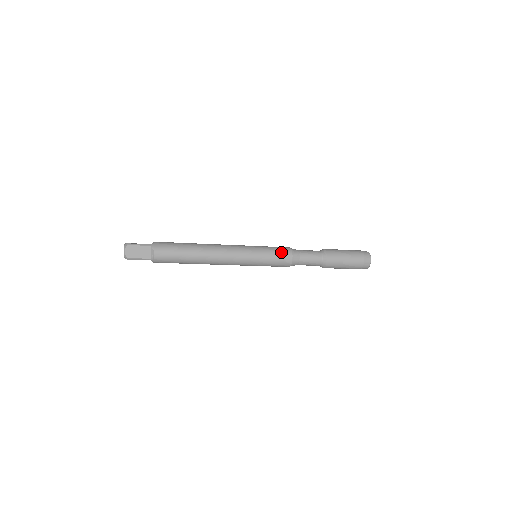
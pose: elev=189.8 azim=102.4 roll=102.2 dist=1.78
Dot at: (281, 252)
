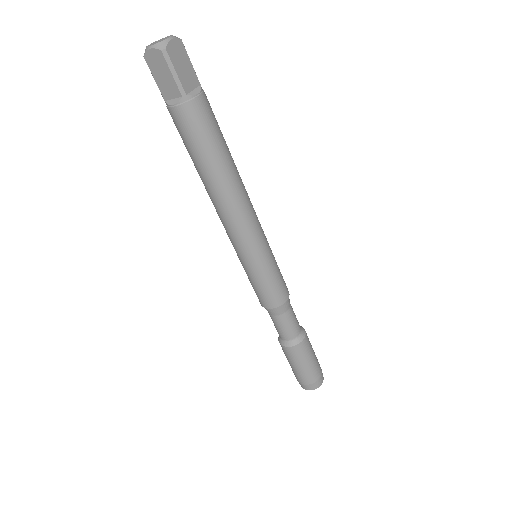
Dot at: occluded
